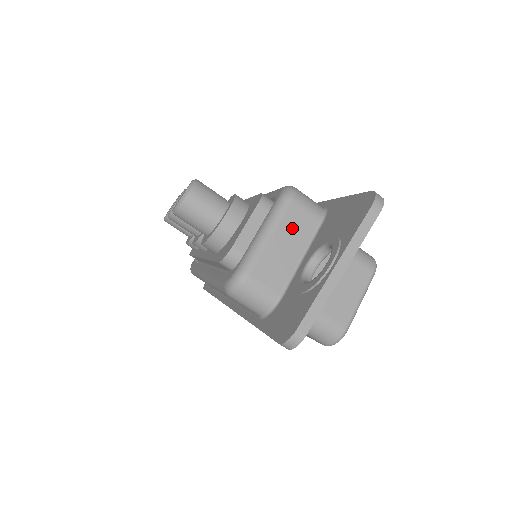
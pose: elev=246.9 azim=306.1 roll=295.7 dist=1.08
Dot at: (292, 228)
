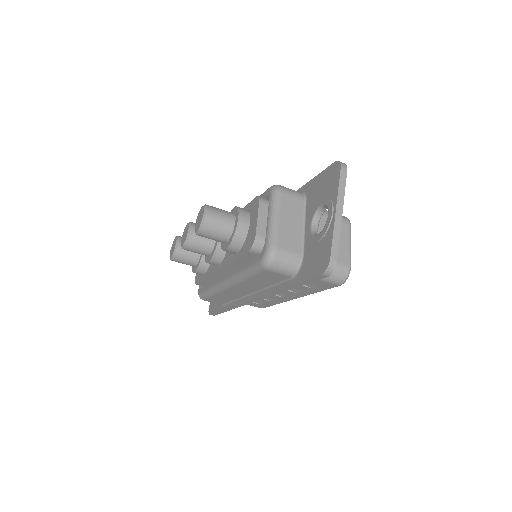
Dot at: (289, 209)
